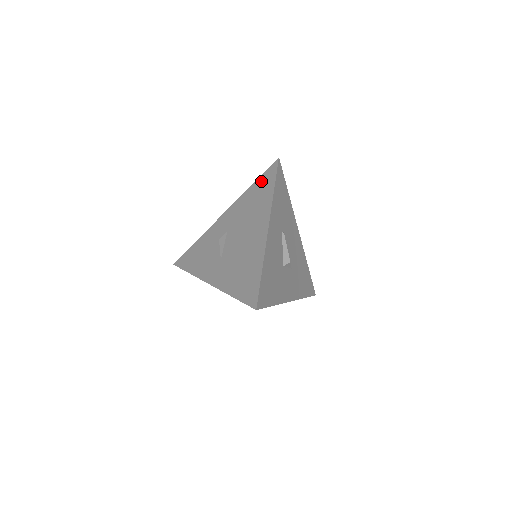
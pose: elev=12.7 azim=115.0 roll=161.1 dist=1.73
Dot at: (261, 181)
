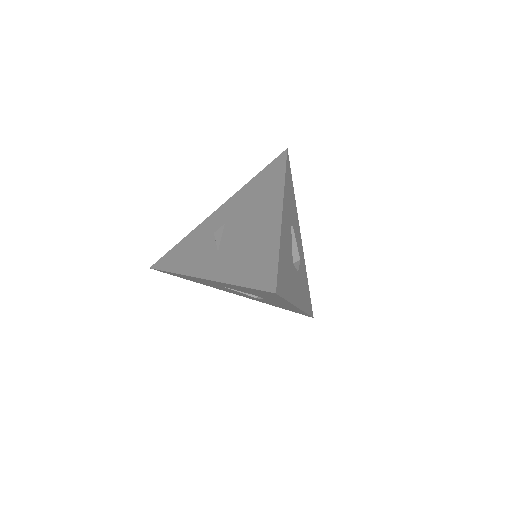
Dot at: (266, 171)
